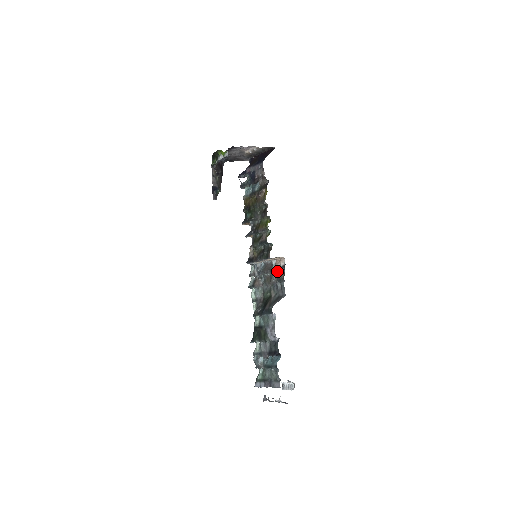
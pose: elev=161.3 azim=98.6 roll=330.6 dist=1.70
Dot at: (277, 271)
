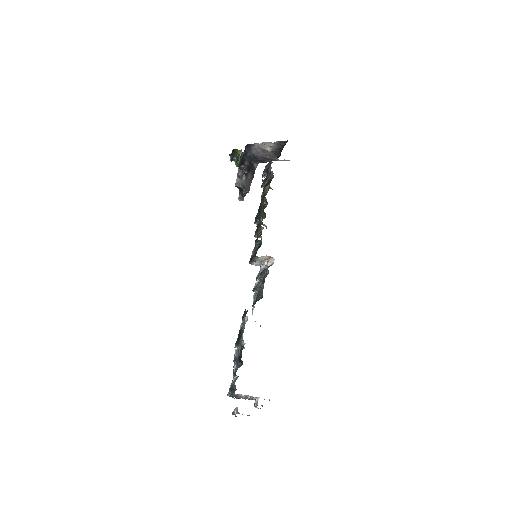
Dot at: (265, 272)
